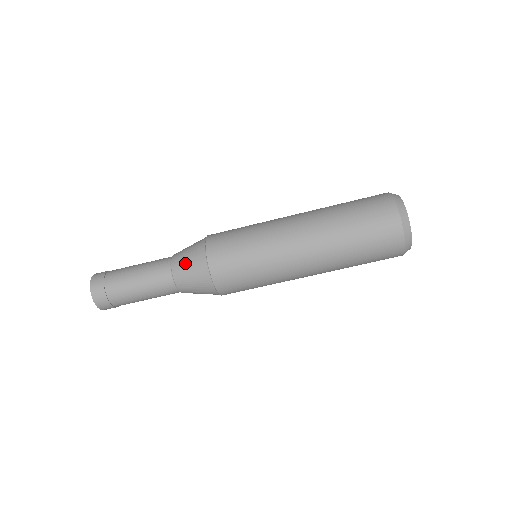
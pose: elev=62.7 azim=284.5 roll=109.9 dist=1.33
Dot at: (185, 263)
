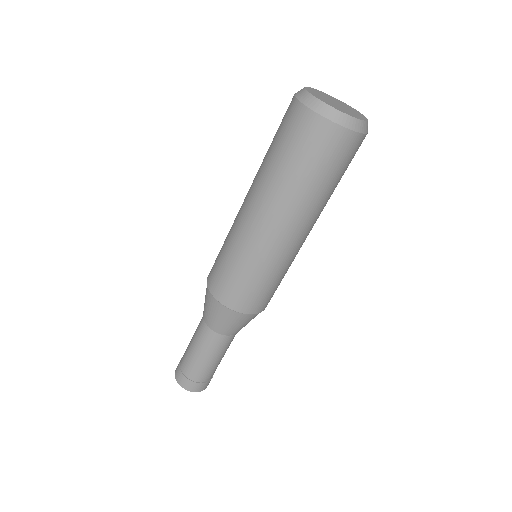
Dot at: (205, 305)
